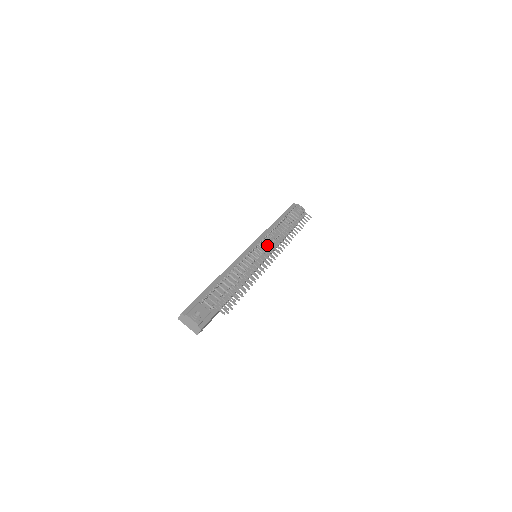
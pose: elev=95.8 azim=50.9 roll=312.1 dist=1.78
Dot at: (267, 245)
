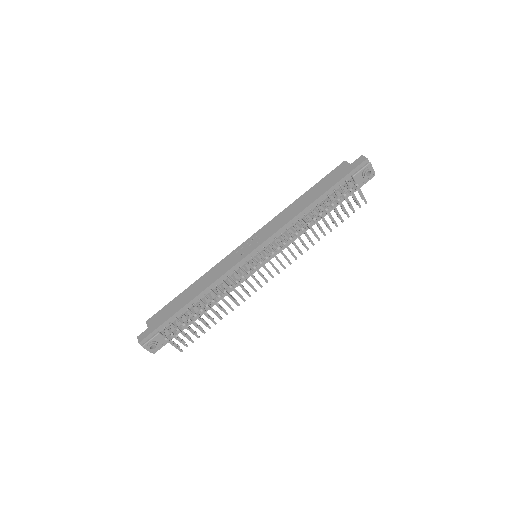
Dot at: occluded
